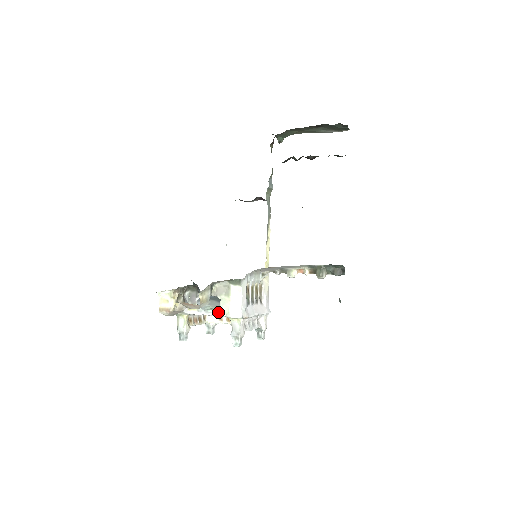
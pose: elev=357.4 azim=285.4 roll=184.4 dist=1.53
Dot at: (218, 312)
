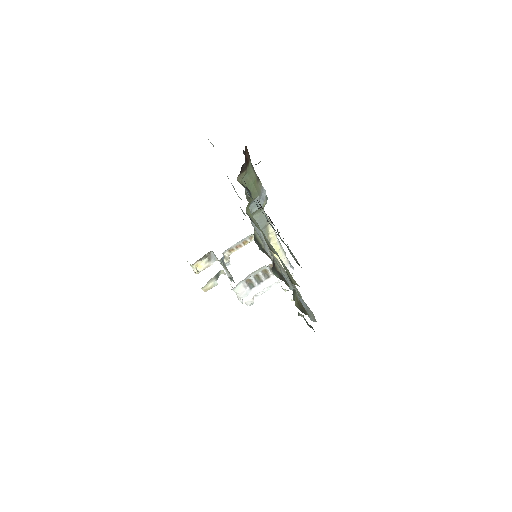
Dot at: occluded
